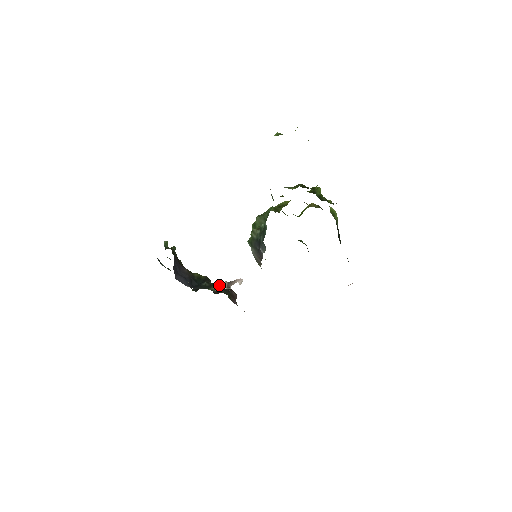
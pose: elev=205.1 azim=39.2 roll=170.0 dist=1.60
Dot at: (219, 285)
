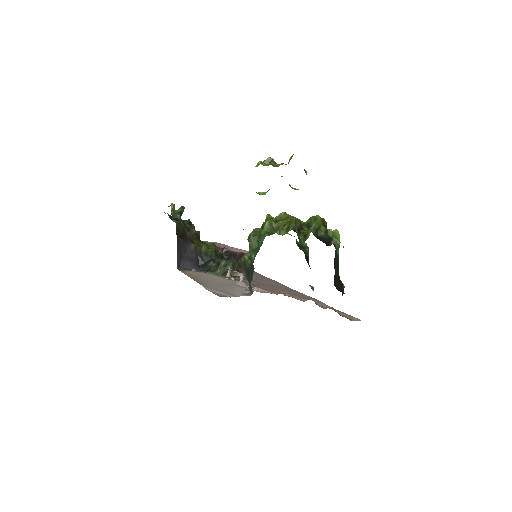
Dot at: (224, 269)
